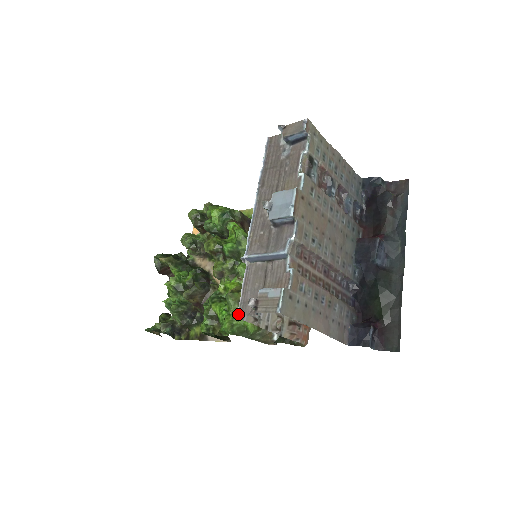
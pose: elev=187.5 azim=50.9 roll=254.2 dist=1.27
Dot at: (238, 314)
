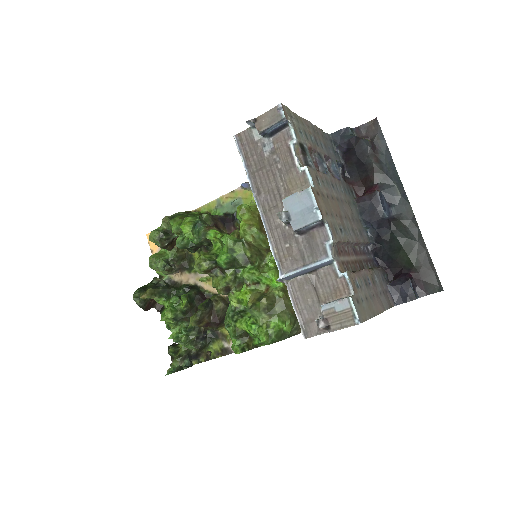
Dot at: (305, 338)
